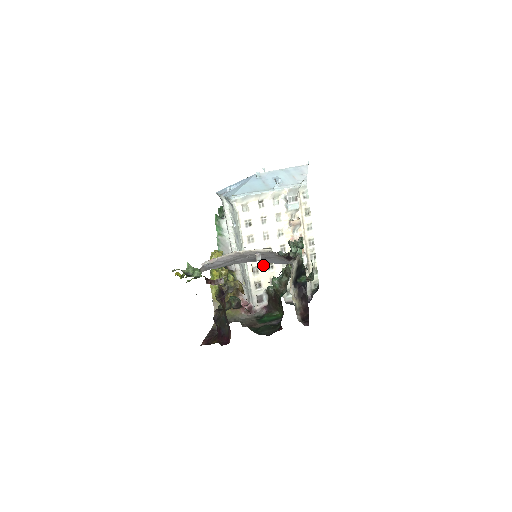
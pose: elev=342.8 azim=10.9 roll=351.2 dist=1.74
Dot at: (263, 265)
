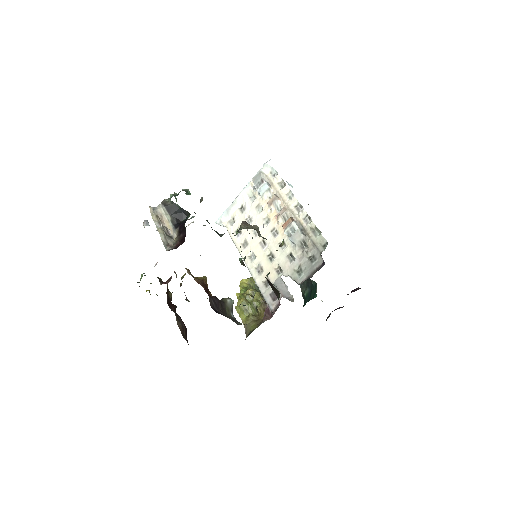
Dot at: (263, 260)
